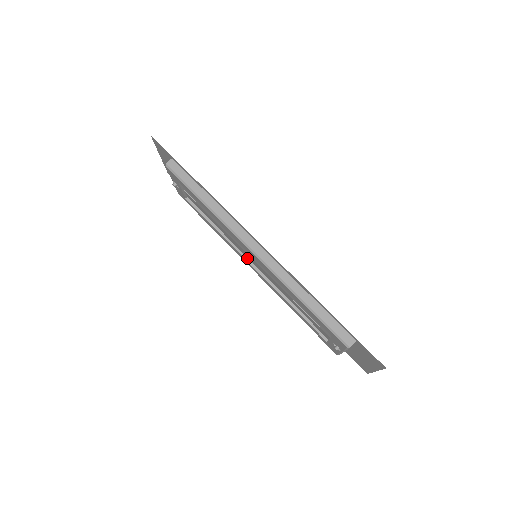
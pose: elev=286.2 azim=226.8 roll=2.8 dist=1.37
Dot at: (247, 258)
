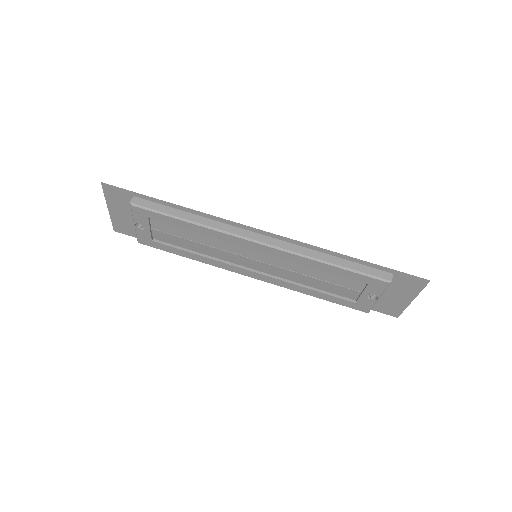
Dot at: (243, 267)
